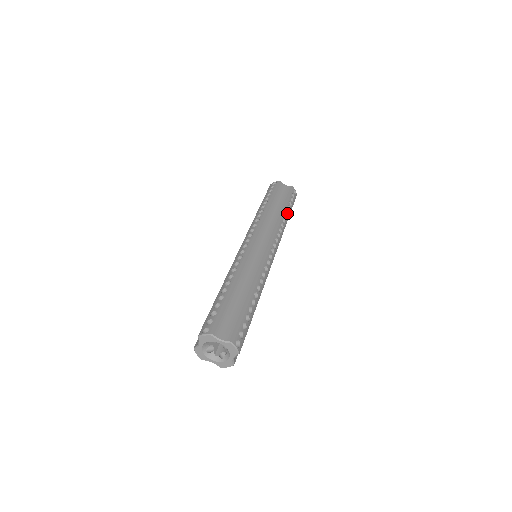
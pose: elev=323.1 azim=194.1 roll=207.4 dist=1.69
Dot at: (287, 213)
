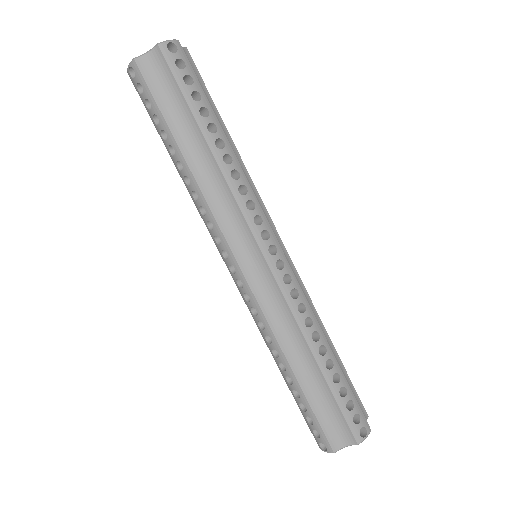
Dot at: (212, 125)
